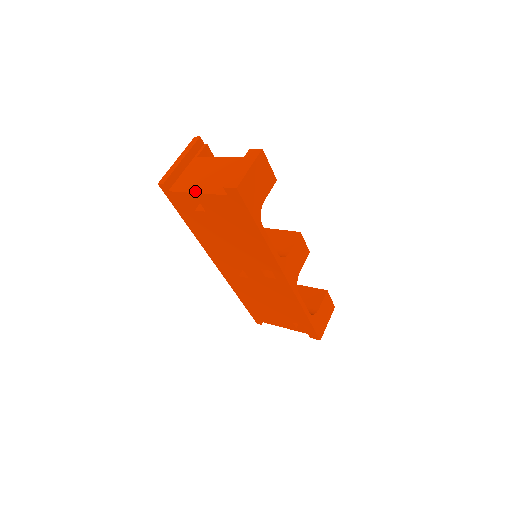
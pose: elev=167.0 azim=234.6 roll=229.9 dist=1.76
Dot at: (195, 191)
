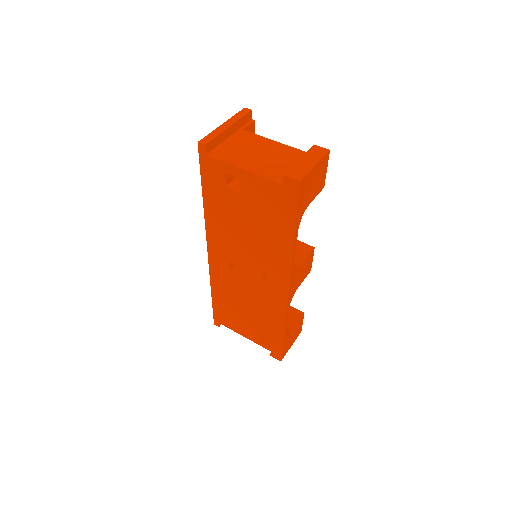
Dot at: (241, 166)
